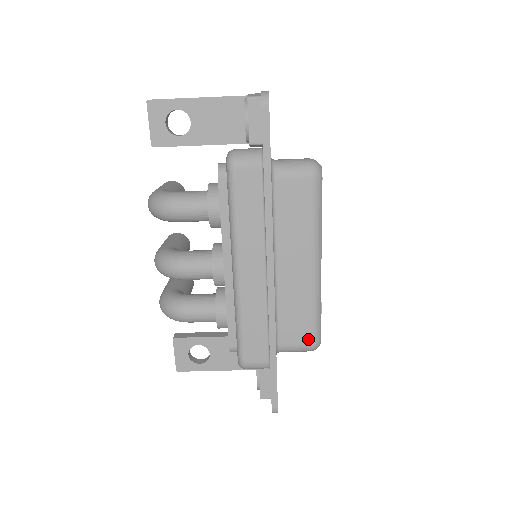
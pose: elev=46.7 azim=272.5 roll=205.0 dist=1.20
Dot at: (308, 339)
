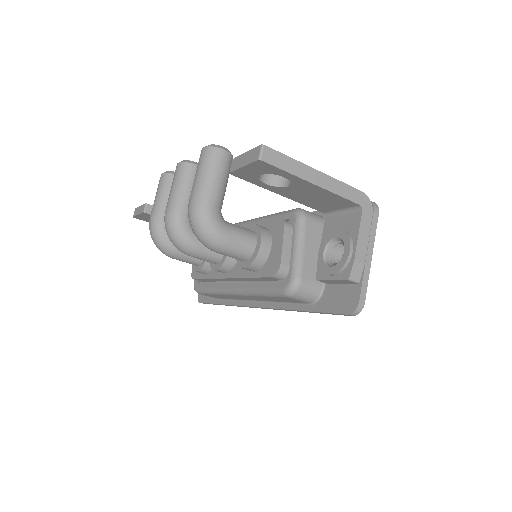
Dot at: occluded
